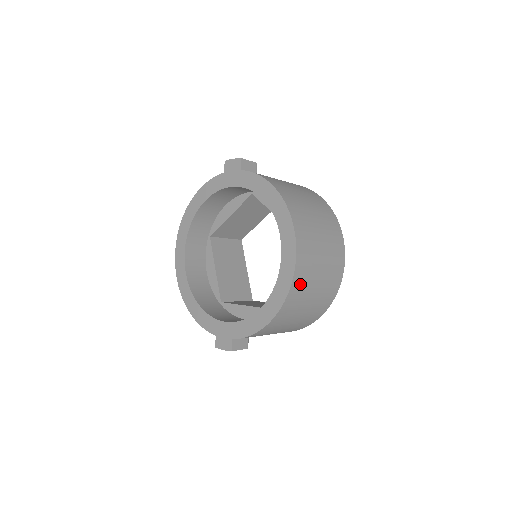
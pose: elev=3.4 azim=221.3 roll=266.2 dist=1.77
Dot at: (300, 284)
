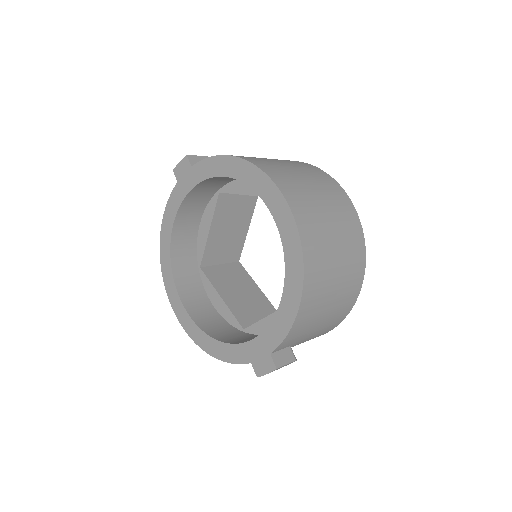
Dot at: (312, 240)
